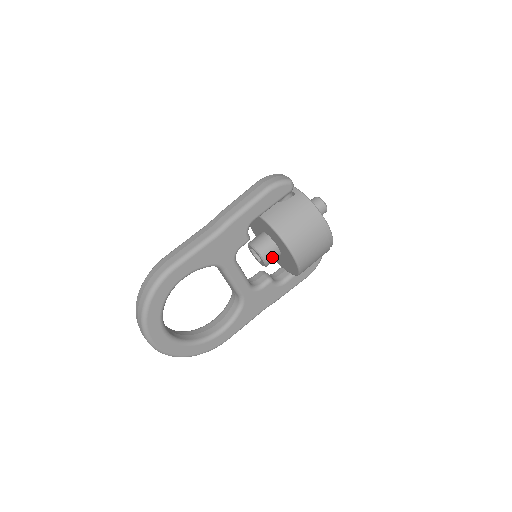
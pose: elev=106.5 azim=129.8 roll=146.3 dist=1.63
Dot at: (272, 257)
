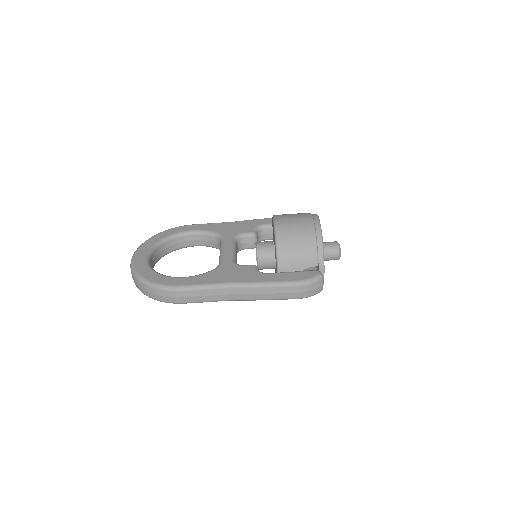
Dot at: occluded
